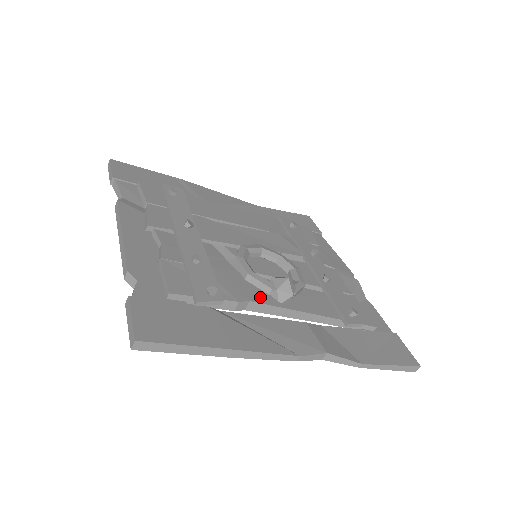
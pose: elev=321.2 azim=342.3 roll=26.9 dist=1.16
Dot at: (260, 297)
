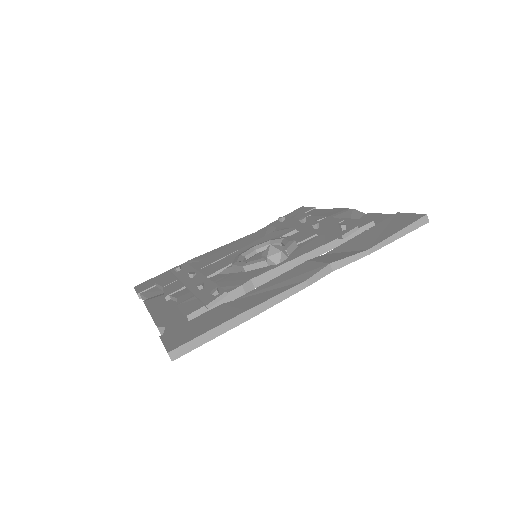
Dot at: (260, 272)
